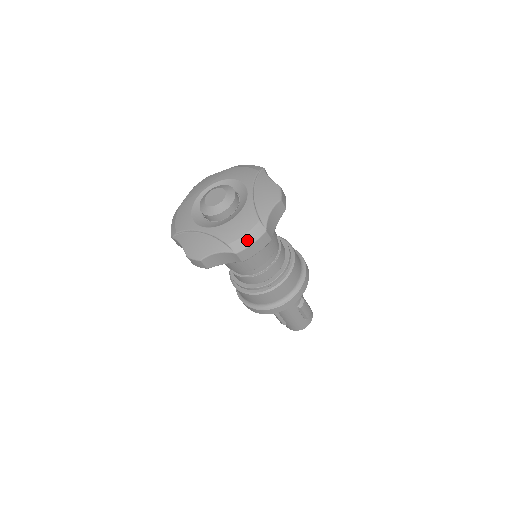
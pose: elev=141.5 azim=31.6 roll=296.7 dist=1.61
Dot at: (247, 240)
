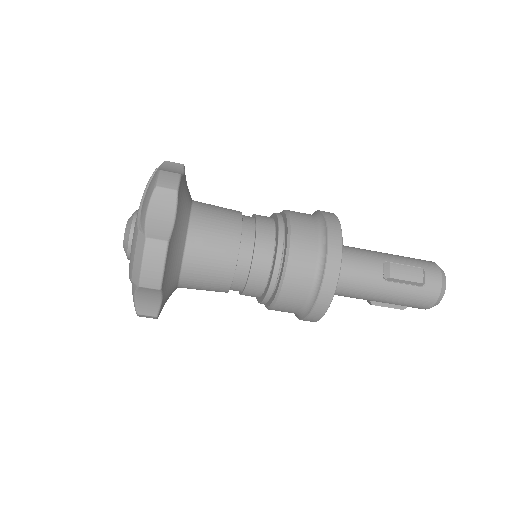
Dot at: (137, 263)
